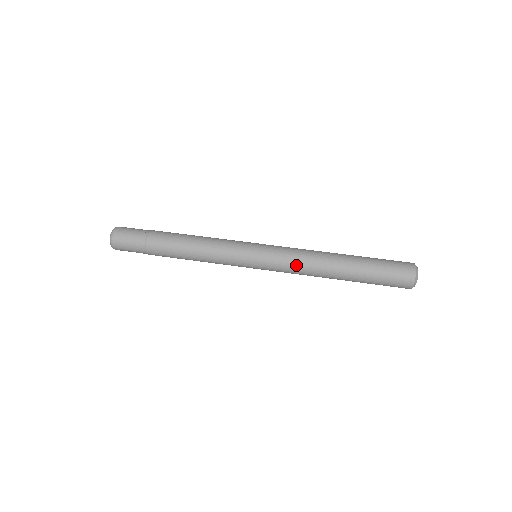
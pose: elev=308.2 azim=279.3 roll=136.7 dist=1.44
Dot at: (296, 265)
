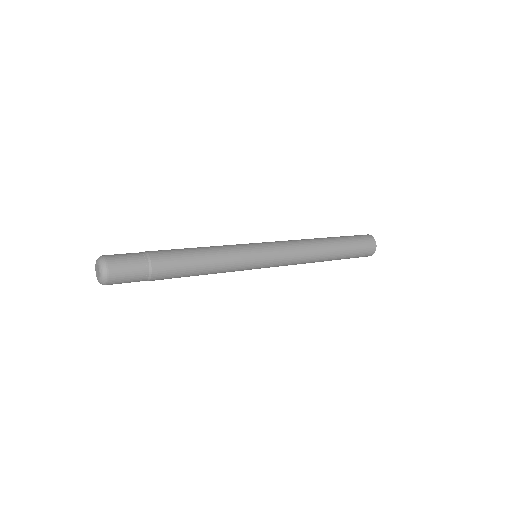
Dot at: (292, 241)
